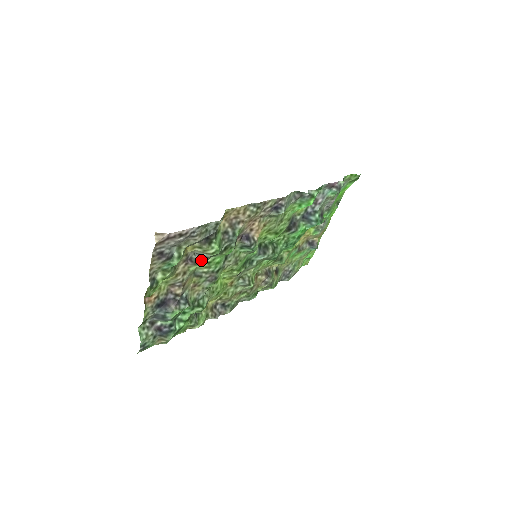
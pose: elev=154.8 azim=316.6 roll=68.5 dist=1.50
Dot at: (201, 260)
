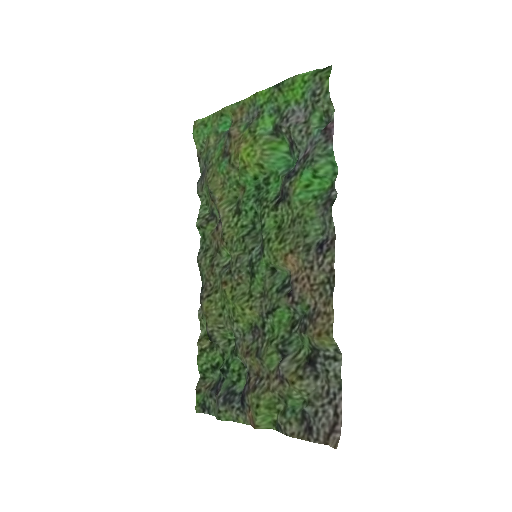
Dot at: (282, 359)
